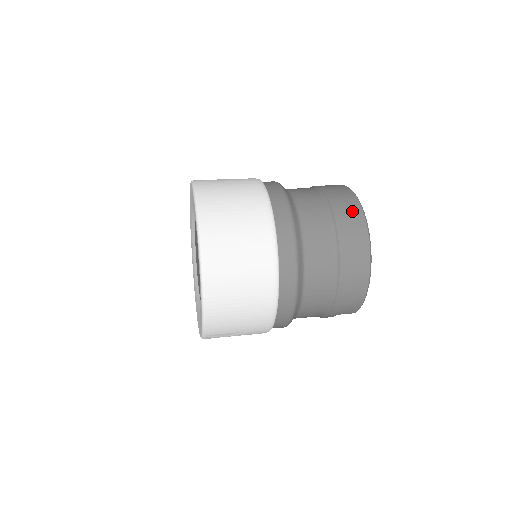
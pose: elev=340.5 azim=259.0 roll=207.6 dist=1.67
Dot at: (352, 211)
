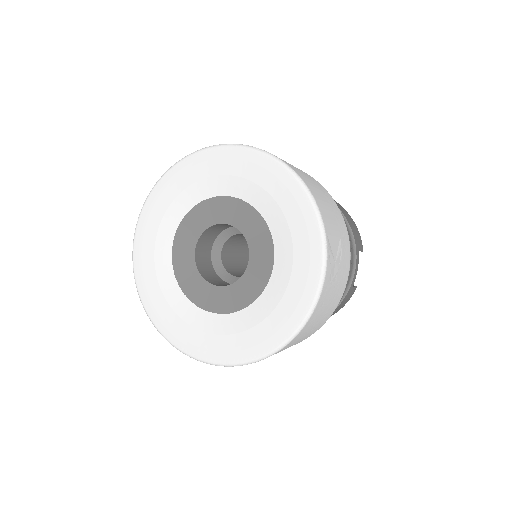
Dot at: occluded
